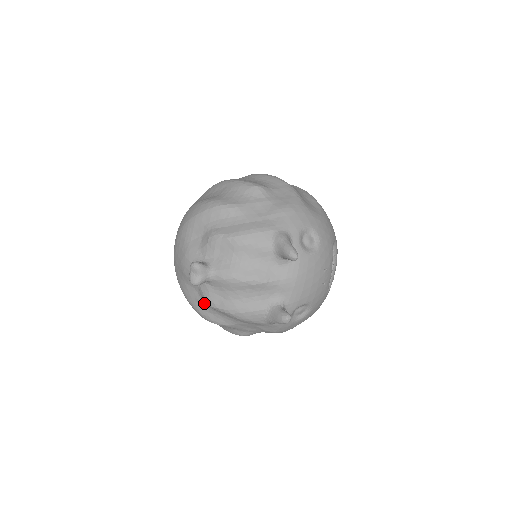
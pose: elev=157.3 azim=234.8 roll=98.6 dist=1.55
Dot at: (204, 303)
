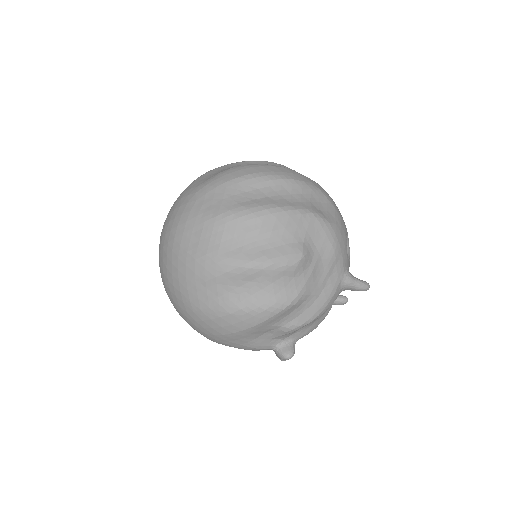
Dot at: occluded
